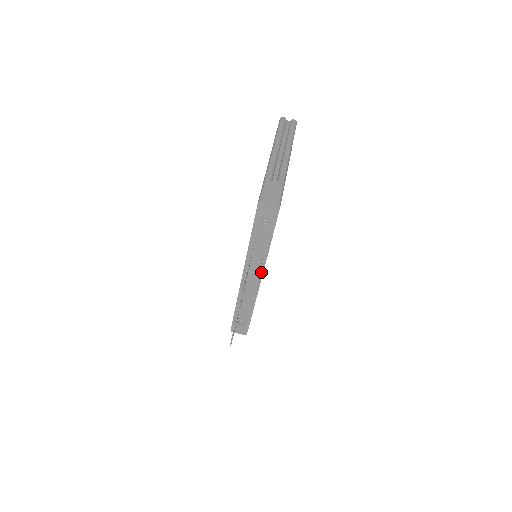
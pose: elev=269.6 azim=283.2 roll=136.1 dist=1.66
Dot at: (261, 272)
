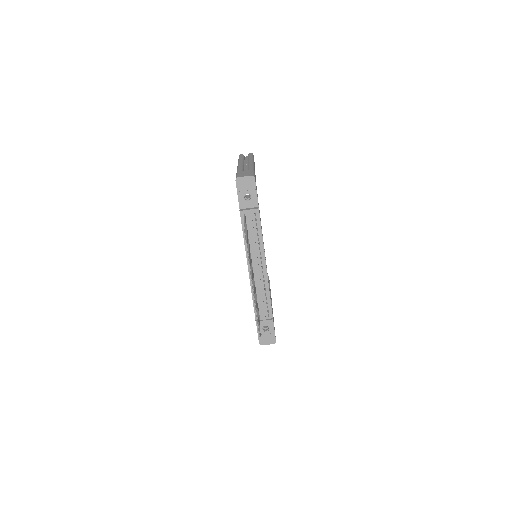
Dot at: (263, 254)
